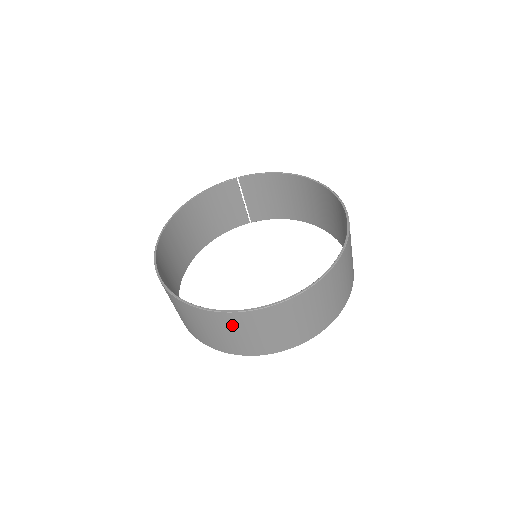
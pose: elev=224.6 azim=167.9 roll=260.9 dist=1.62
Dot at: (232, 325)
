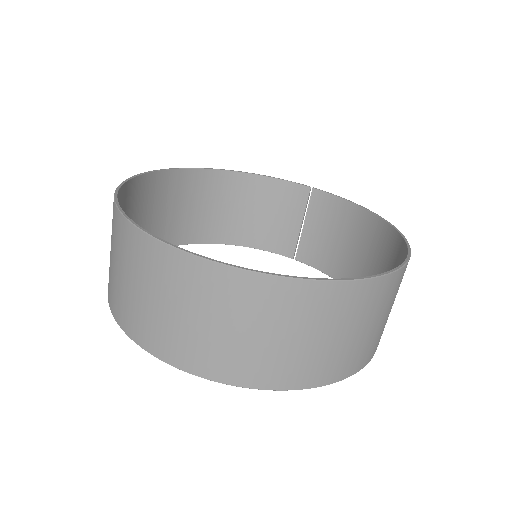
Dot at: (135, 260)
